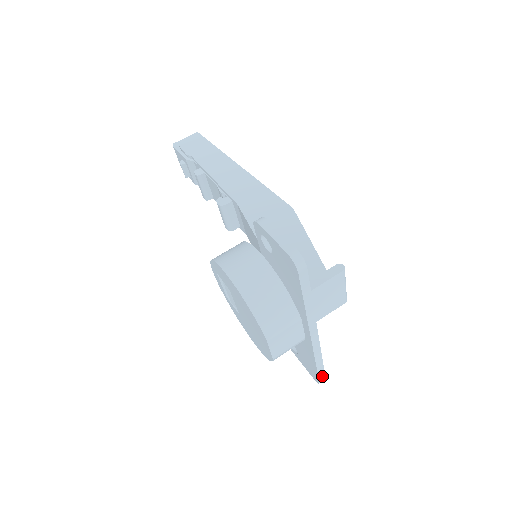
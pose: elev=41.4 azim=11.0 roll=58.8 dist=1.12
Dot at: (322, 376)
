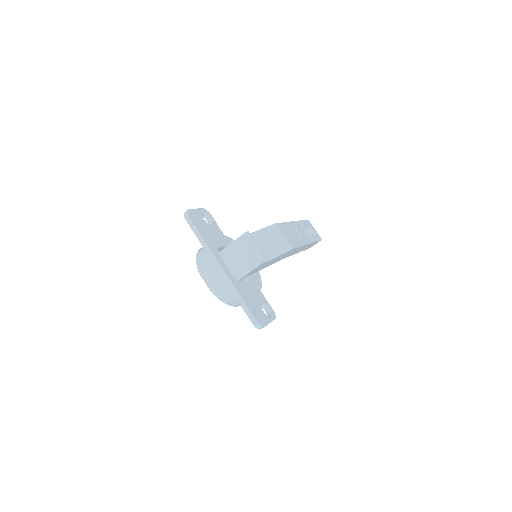
Dot at: (252, 318)
